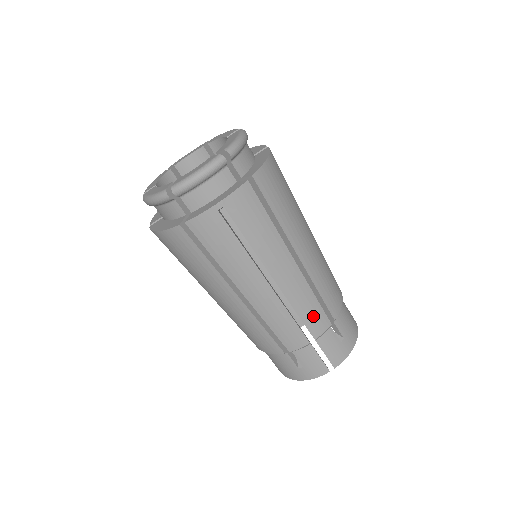
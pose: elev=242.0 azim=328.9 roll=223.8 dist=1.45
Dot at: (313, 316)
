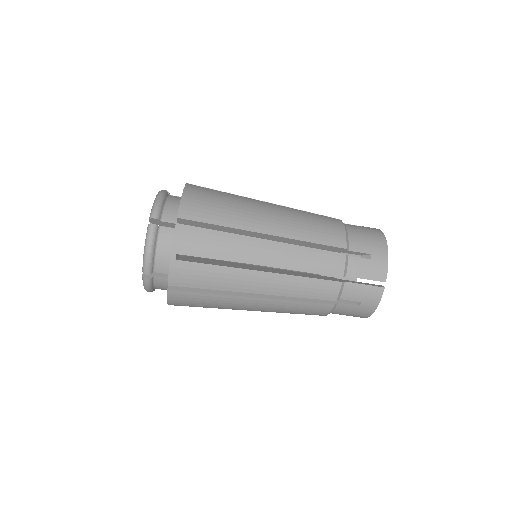
Dot at: (322, 262)
